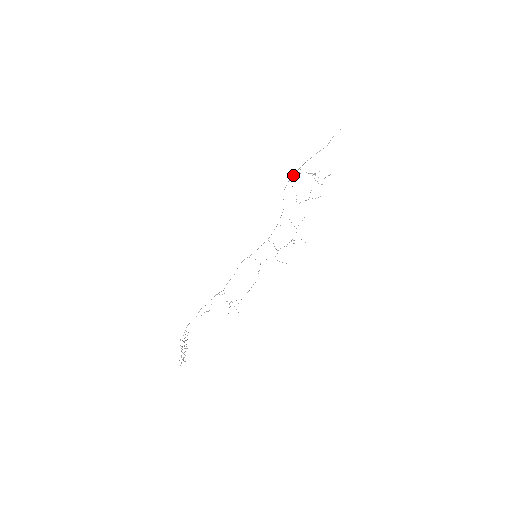
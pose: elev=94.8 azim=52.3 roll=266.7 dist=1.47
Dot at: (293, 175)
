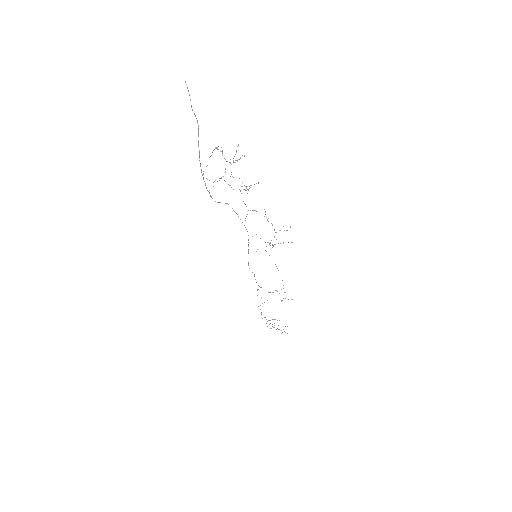
Dot at: occluded
